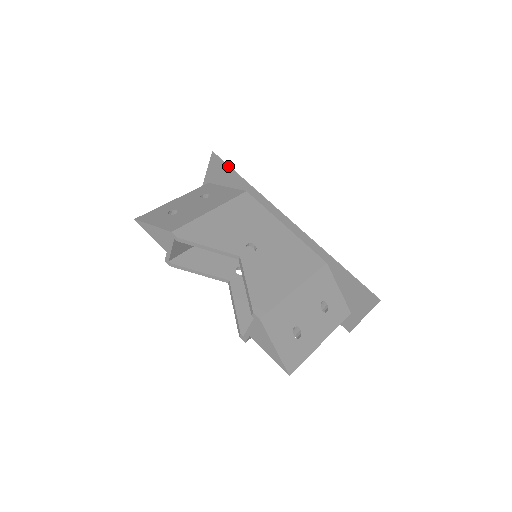
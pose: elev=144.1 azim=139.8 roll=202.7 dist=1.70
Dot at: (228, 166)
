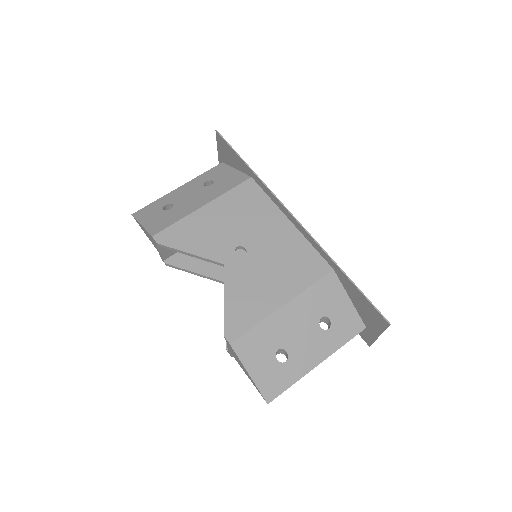
Dot at: (231, 148)
